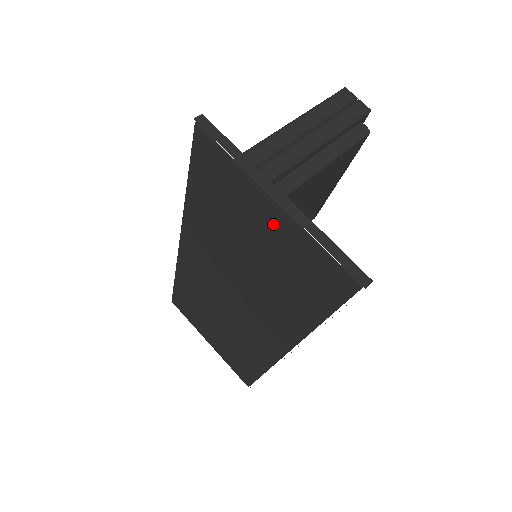
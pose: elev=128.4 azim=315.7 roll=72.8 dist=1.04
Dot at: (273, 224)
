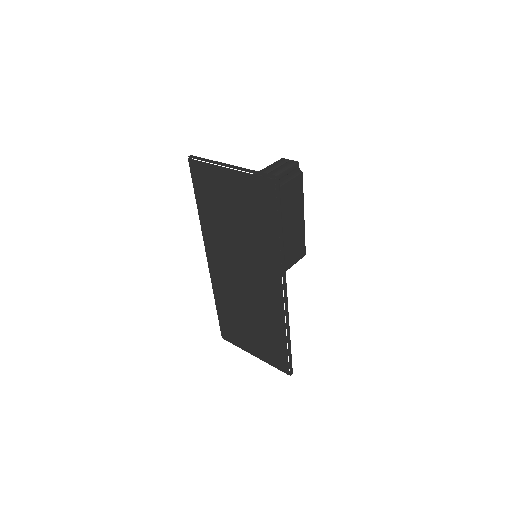
Dot at: (233, 184)
